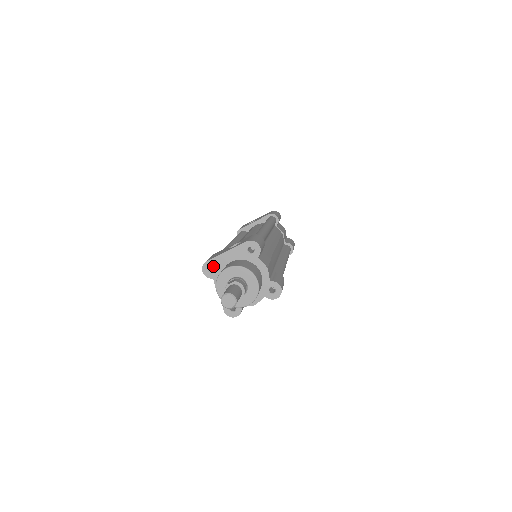
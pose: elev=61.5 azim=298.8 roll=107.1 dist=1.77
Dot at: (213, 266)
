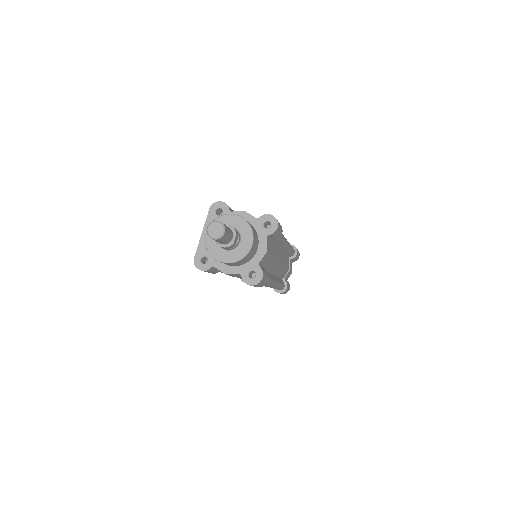
Dot at: (203, 256)
